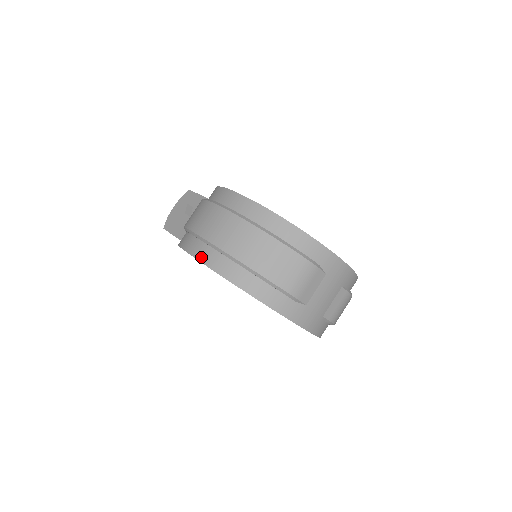
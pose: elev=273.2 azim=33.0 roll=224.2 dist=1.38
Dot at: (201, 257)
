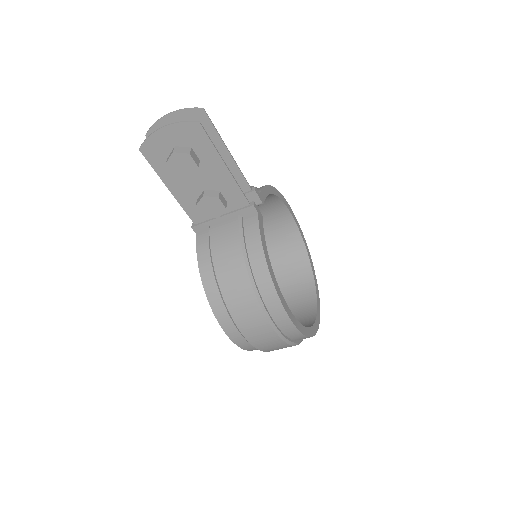
Dot at: (239, 344)
